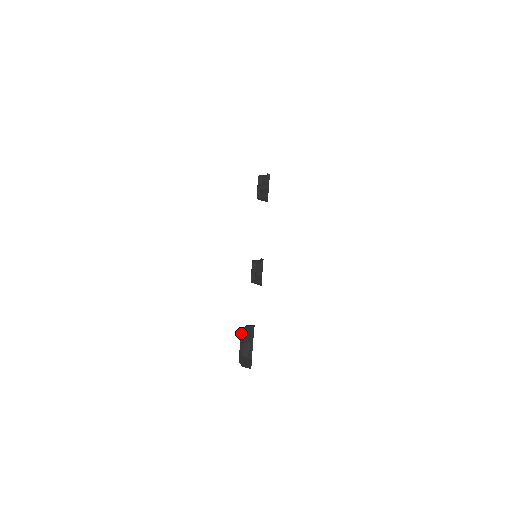
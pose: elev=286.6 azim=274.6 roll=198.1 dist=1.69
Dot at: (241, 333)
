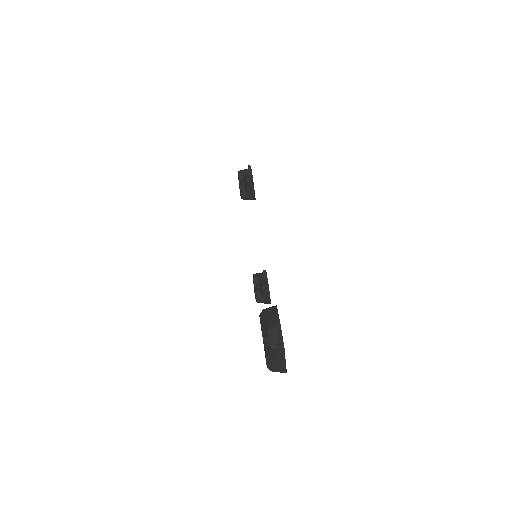
Dot at: (260, 319)
